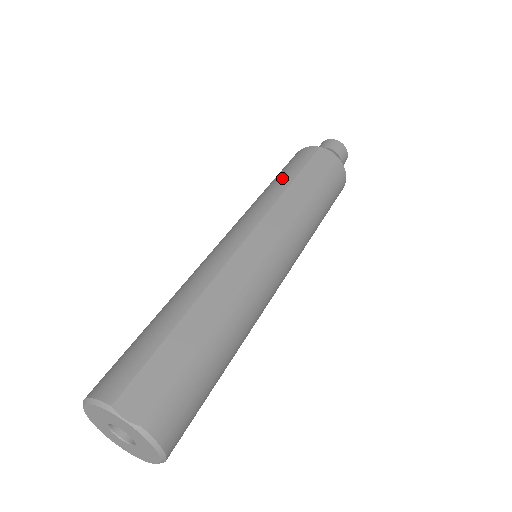
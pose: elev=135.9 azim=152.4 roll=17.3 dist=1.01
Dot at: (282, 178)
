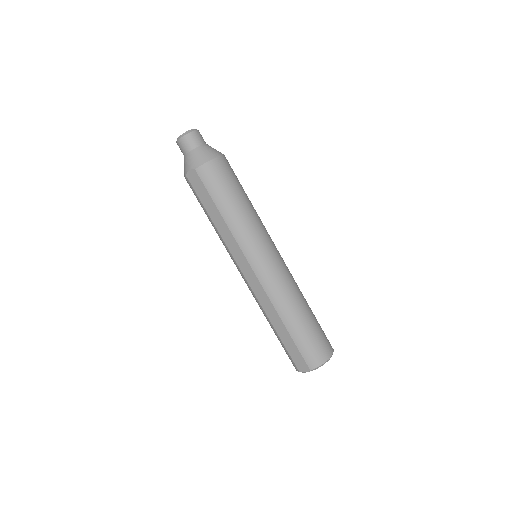
Dot at: occluded
